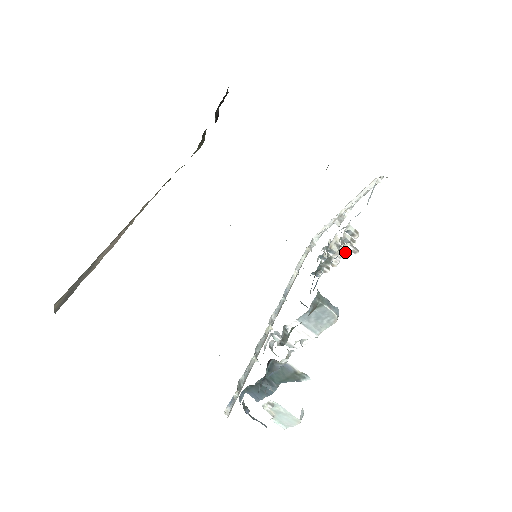
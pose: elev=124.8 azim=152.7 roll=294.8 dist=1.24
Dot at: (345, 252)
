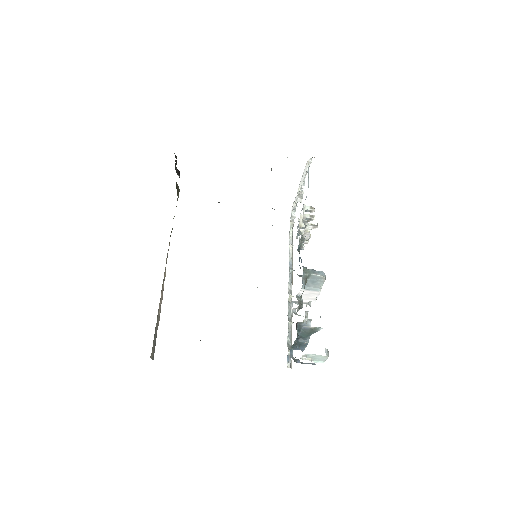
Dot at: (309, 230)
